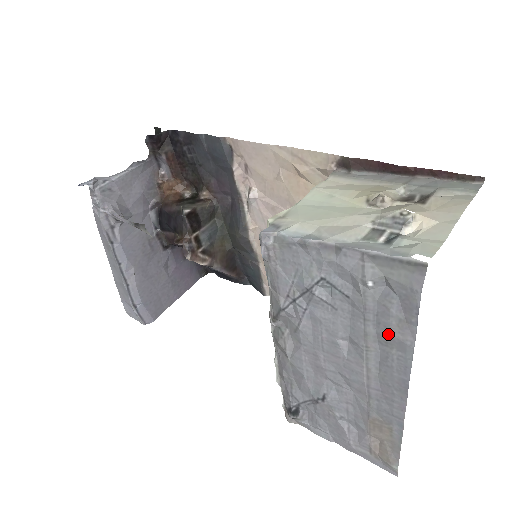
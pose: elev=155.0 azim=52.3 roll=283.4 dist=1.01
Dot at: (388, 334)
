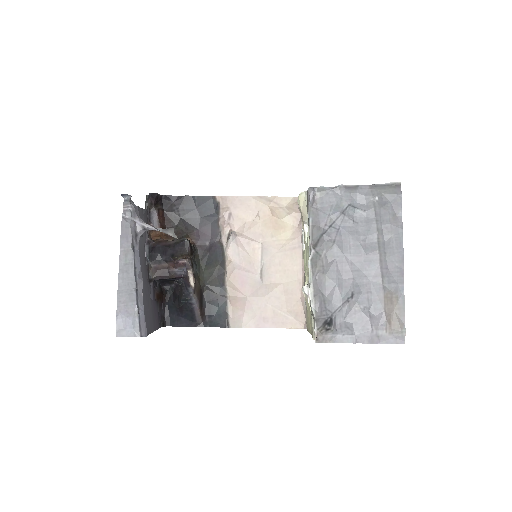
Dot at: (389, 225)
